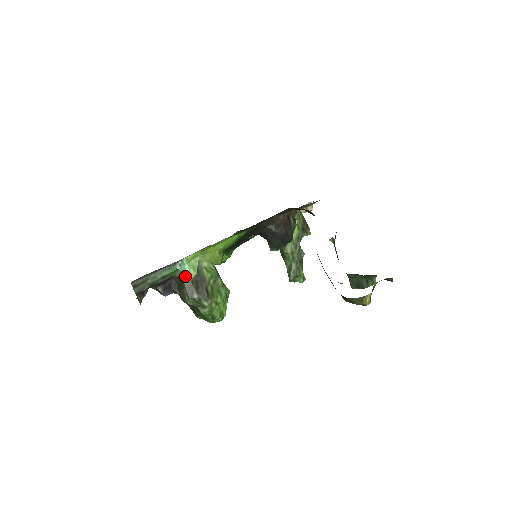
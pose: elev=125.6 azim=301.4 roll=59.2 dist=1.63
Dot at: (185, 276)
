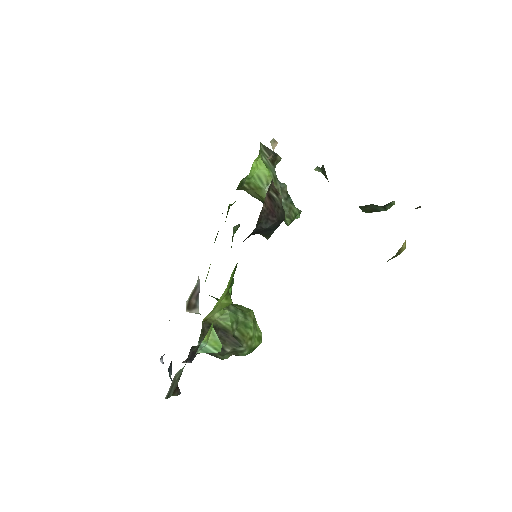
Dot at: occluded
